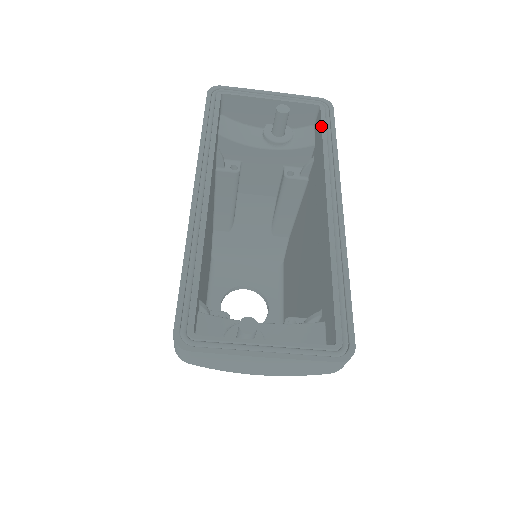
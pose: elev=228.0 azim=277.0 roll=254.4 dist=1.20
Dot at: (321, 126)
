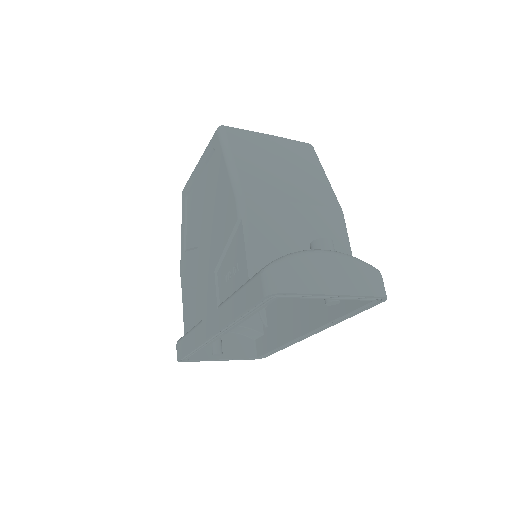
Dot at: (353, 310)
